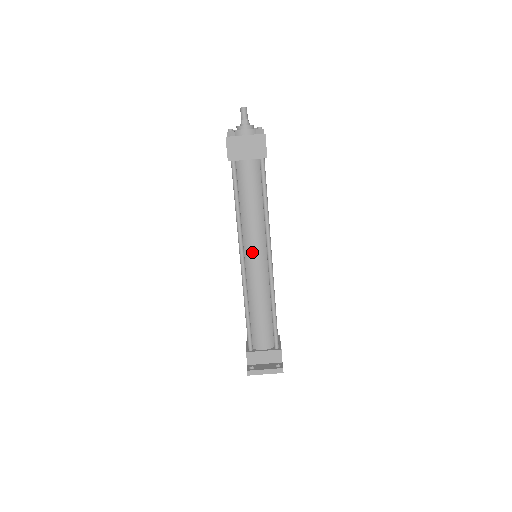
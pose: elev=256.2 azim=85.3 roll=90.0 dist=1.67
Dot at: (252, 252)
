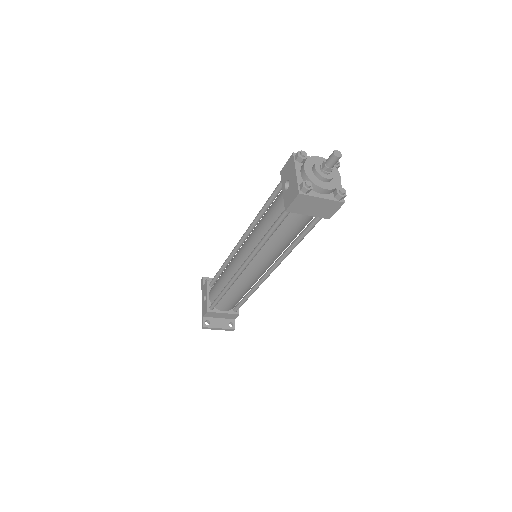
Dot at: (257, 267)
